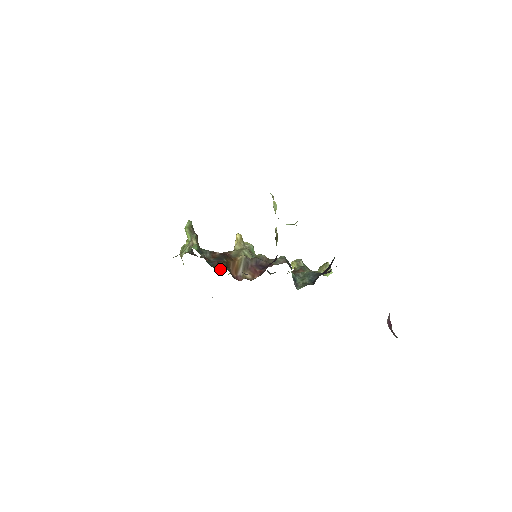
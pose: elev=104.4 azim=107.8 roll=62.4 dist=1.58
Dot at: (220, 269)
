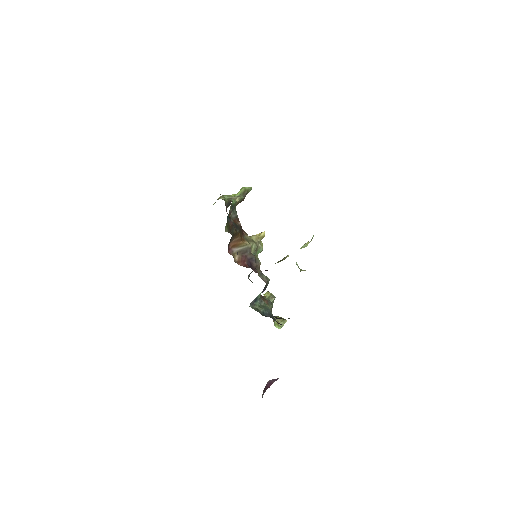
Dot at: (229, 229)
